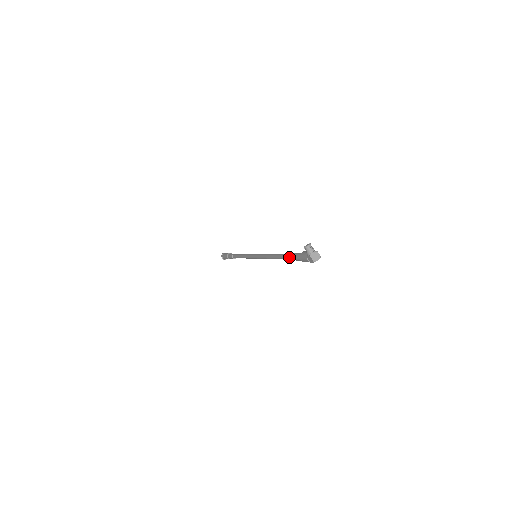
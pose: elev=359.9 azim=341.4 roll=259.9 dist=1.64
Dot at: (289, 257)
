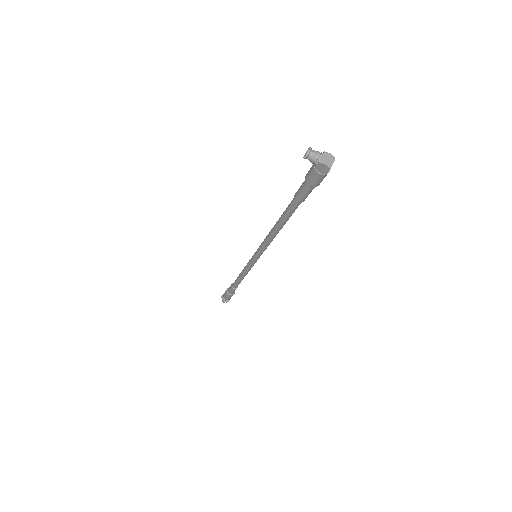
Dot at: (293, 204)
